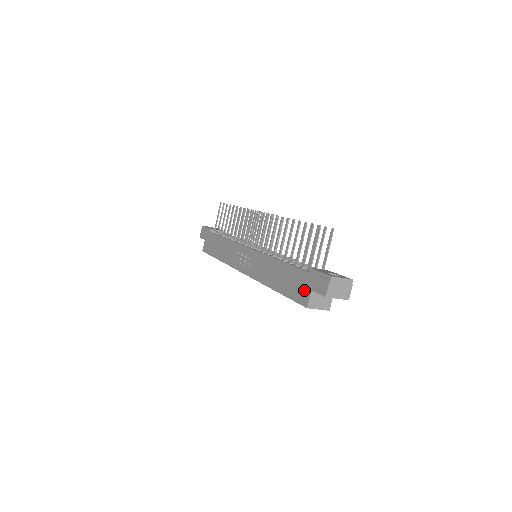
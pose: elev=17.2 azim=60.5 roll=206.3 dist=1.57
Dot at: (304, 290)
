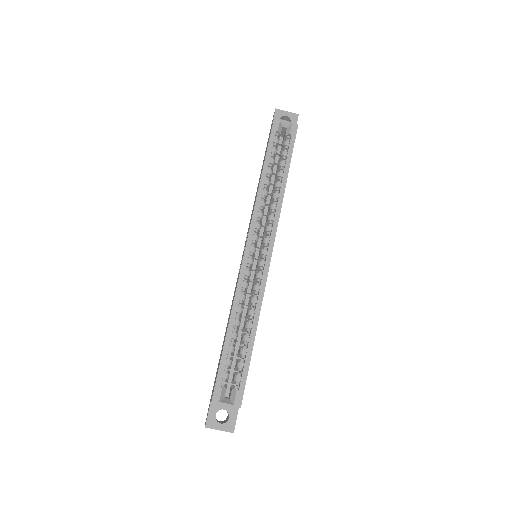
Dot at: occluded
